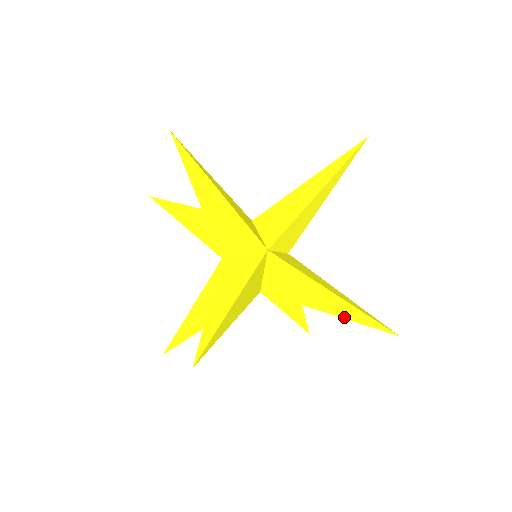
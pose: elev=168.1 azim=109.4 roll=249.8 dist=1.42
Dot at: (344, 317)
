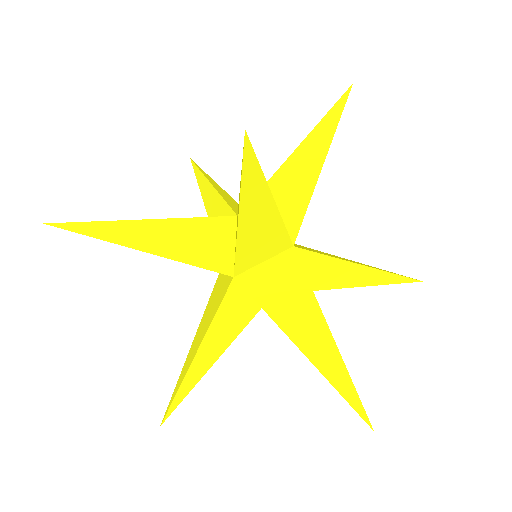
Dot at: (240, 197)
